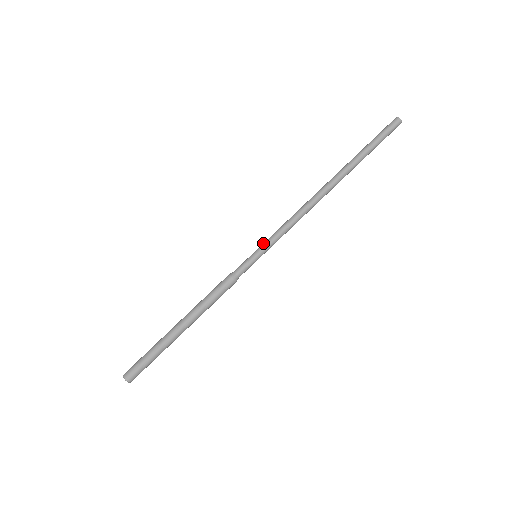
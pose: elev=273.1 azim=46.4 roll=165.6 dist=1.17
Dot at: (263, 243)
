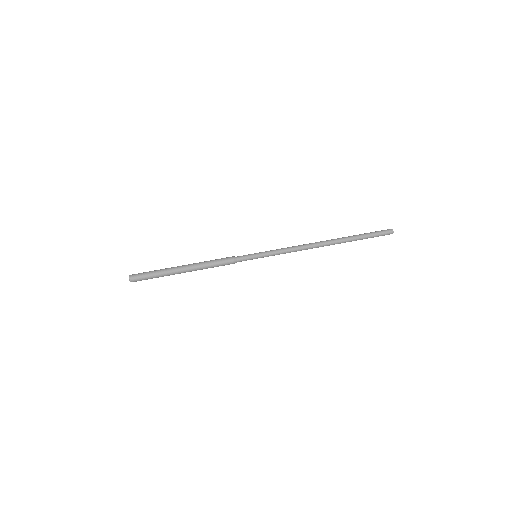
Dot at: (265, 251)
